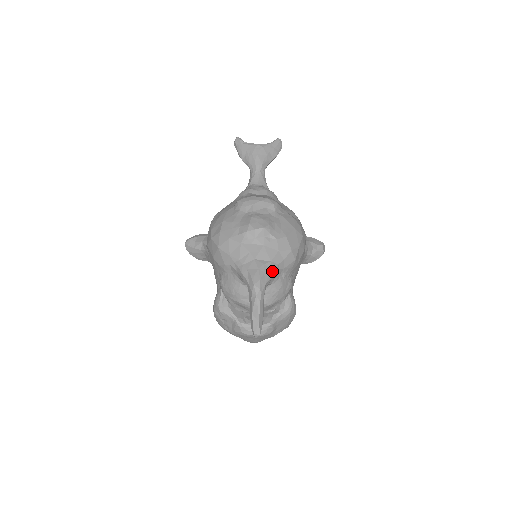
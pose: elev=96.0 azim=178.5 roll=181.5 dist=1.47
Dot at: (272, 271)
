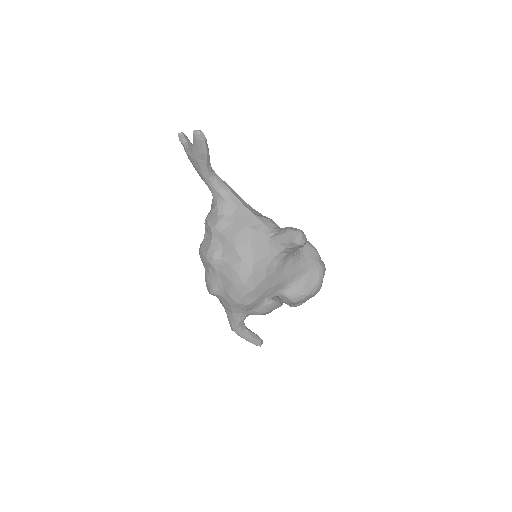
Dot at: (236, 319)
